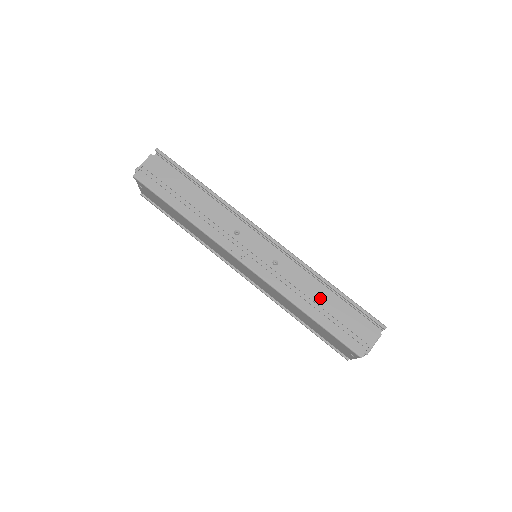
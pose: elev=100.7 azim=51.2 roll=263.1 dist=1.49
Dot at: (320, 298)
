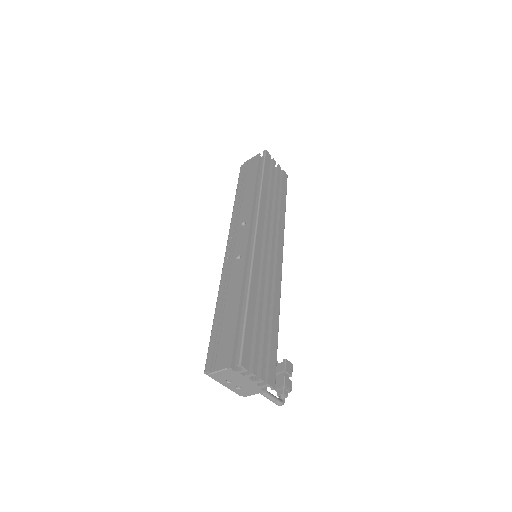
Dot at: (232, 303)
